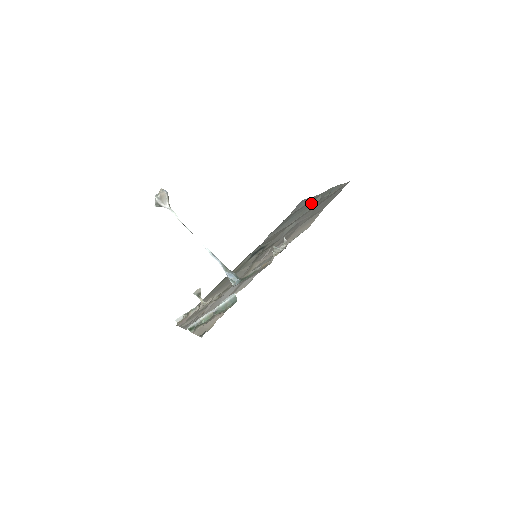
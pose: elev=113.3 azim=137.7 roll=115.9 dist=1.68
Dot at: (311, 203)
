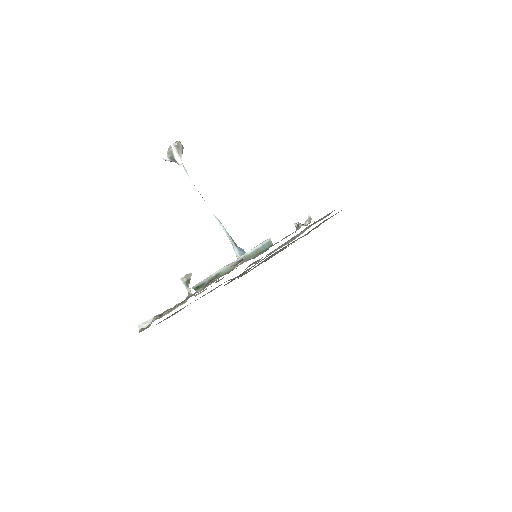
Dot at: occluded
